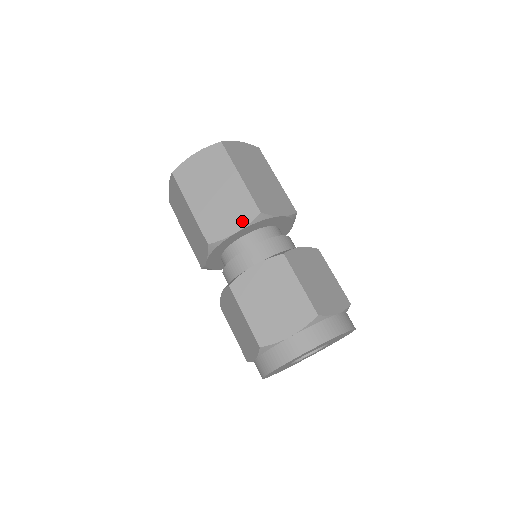
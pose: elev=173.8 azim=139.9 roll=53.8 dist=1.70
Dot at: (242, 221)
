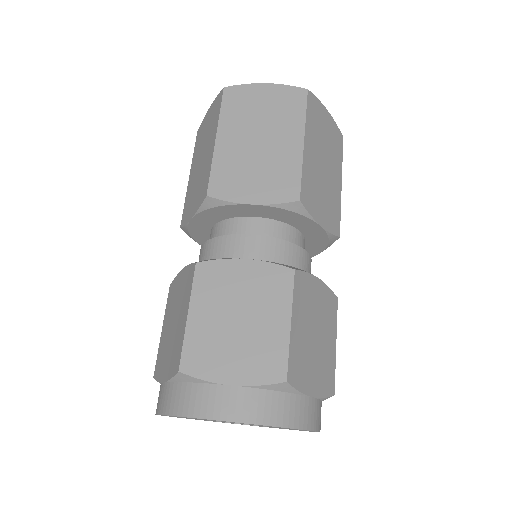
Dot at: (197, 204)
